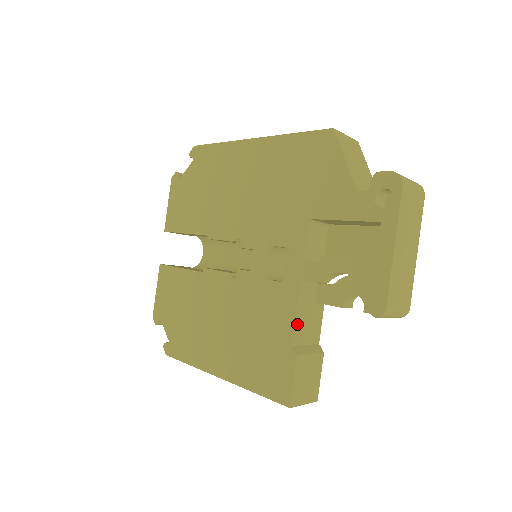
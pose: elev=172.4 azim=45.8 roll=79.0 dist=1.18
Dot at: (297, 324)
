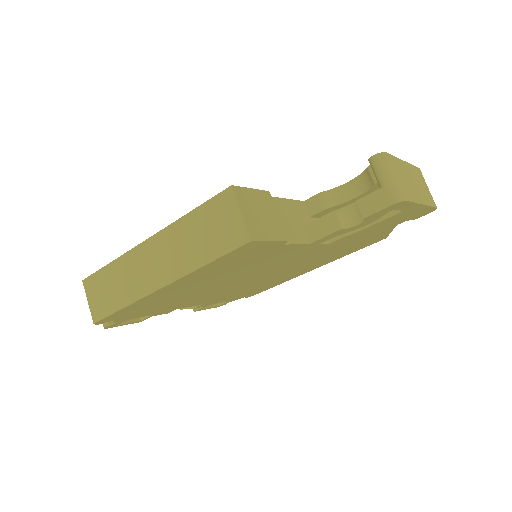
Dot at: (282, 202)
